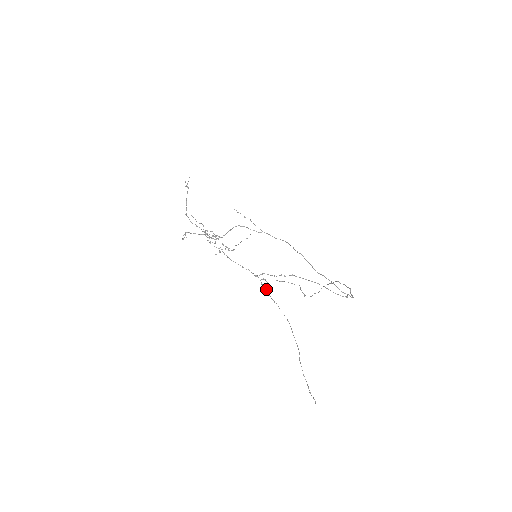
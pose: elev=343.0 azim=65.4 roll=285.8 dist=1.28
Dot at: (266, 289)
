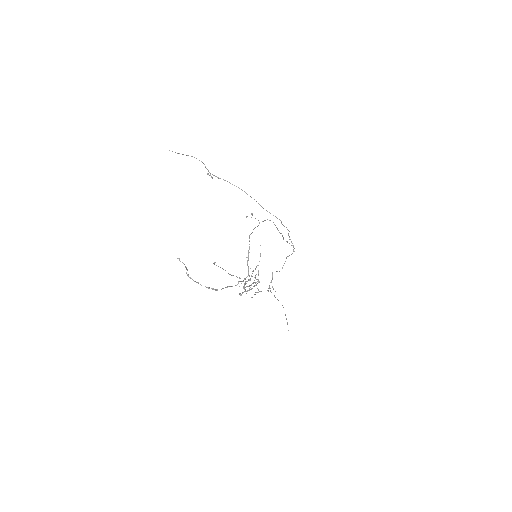
Dot at: (274, 295)
